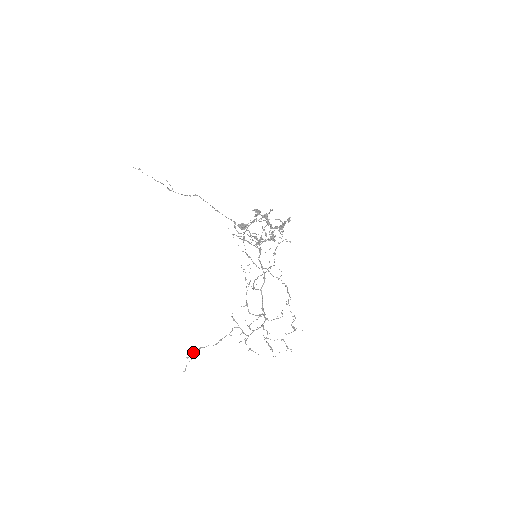
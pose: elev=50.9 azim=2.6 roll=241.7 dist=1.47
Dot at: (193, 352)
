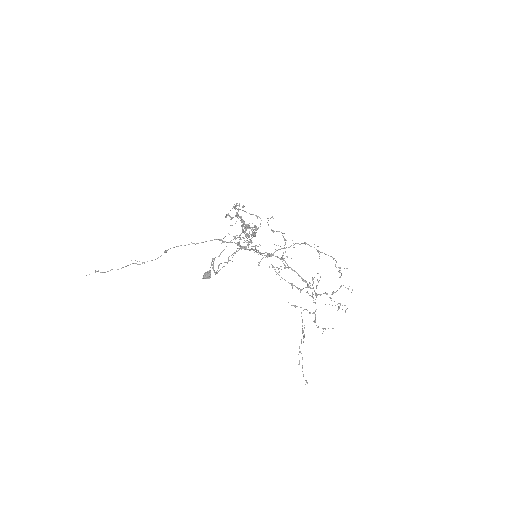
Dot at: occluded
